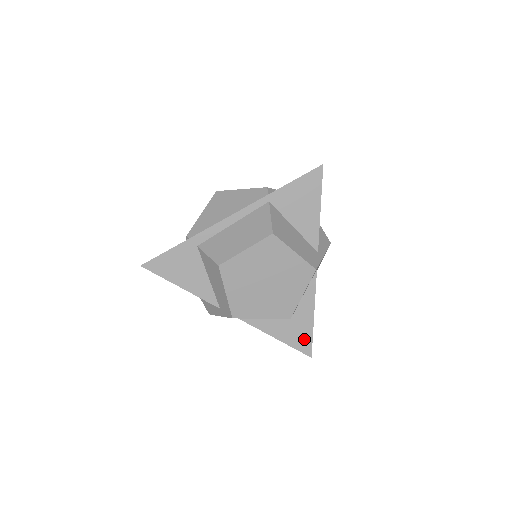
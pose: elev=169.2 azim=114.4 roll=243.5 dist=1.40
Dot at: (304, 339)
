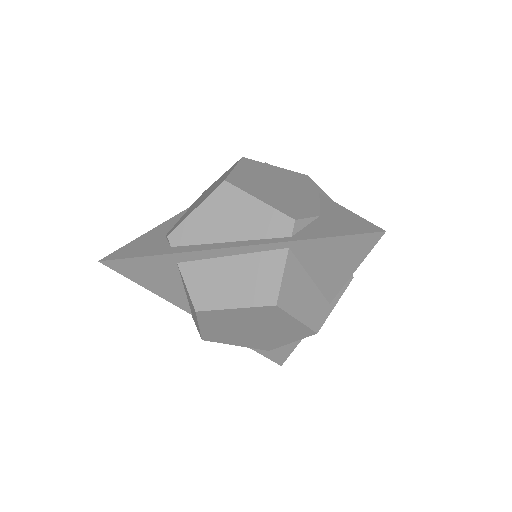
Dot at: (279, 354)
